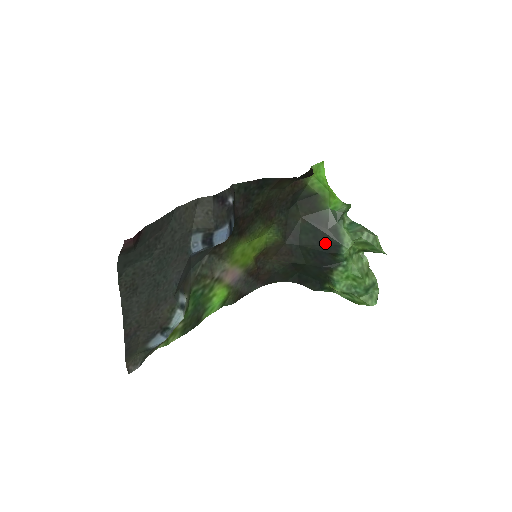
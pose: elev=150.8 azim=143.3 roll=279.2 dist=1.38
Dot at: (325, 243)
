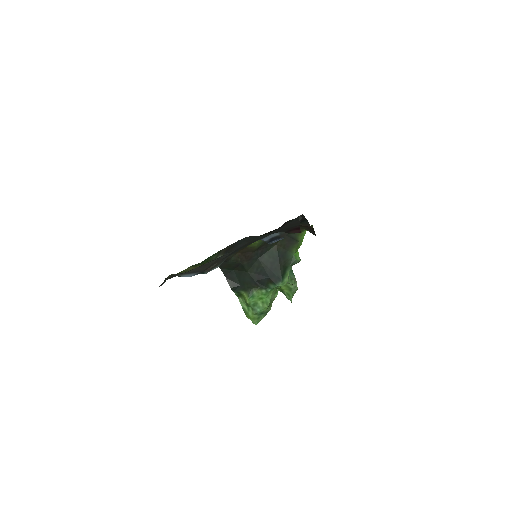
Dot at: (274, 271)
